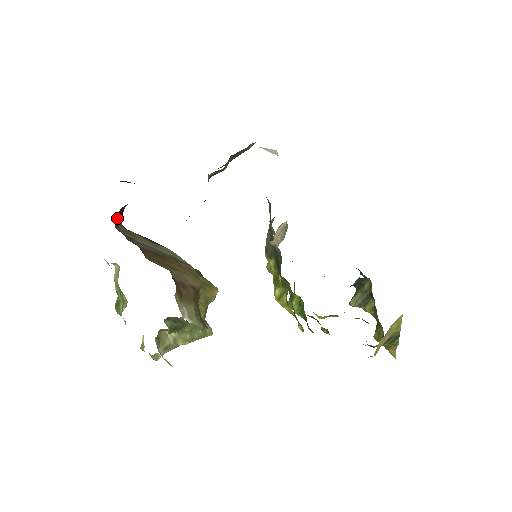
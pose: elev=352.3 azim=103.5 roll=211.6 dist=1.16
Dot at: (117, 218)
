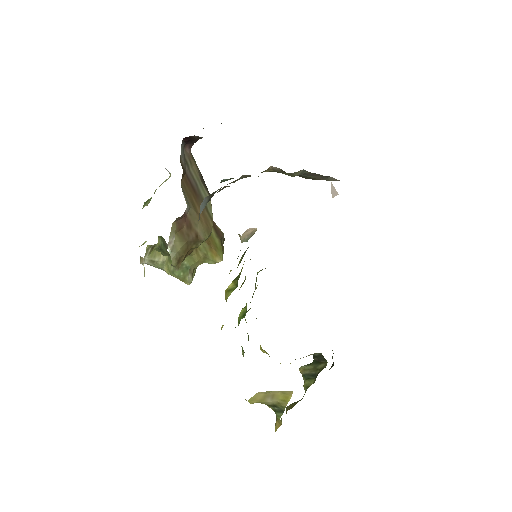
Dot at: (187, 140)
